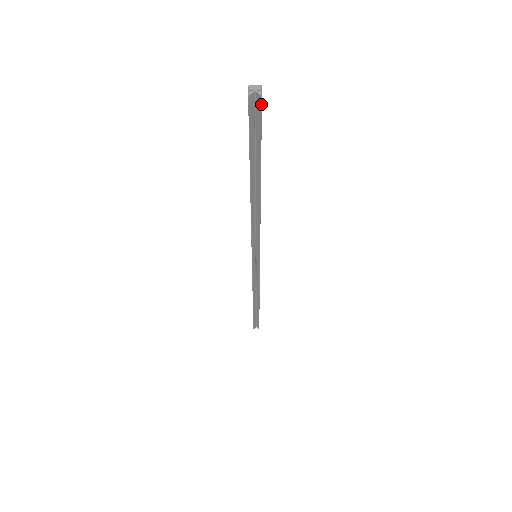
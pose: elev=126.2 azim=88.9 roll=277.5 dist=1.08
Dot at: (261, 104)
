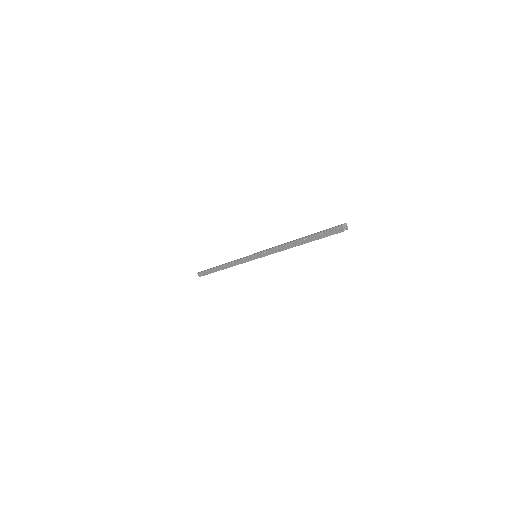
Dot at: occluded
